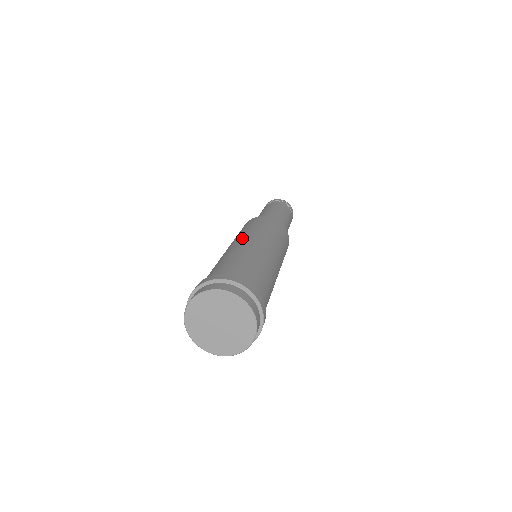
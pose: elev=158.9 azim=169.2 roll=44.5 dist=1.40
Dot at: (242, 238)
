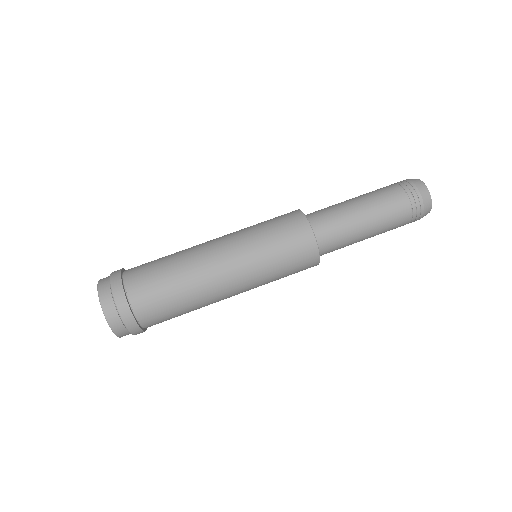
Dot at: (222, 237)
